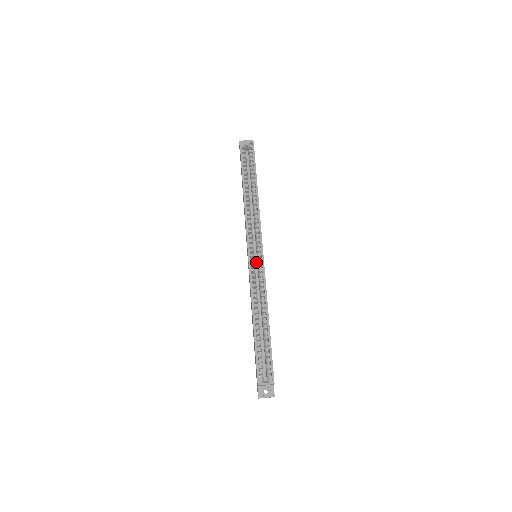
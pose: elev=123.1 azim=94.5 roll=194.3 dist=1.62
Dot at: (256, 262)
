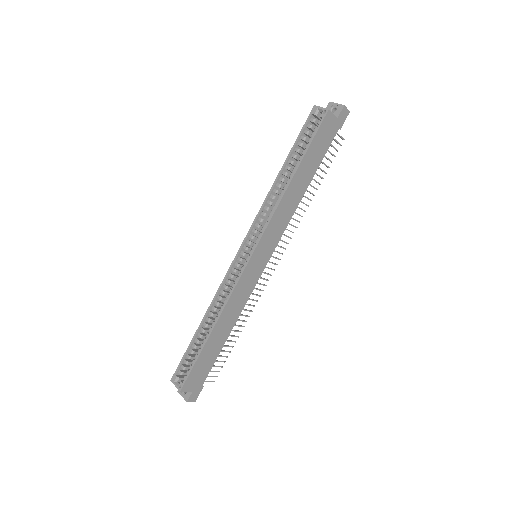
Dot at: occluded
